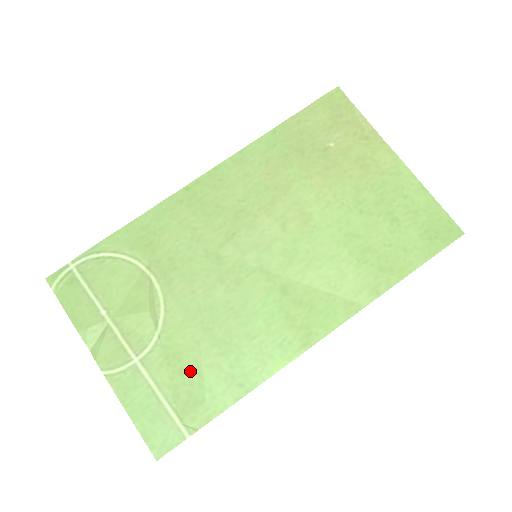
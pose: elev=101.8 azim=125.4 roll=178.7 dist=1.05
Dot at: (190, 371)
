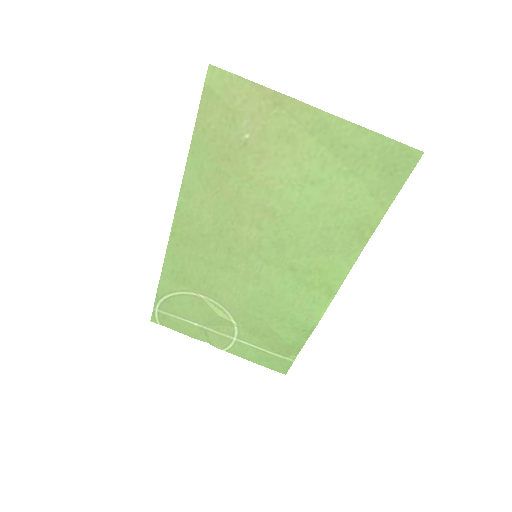
Dot at: (269, 334)
